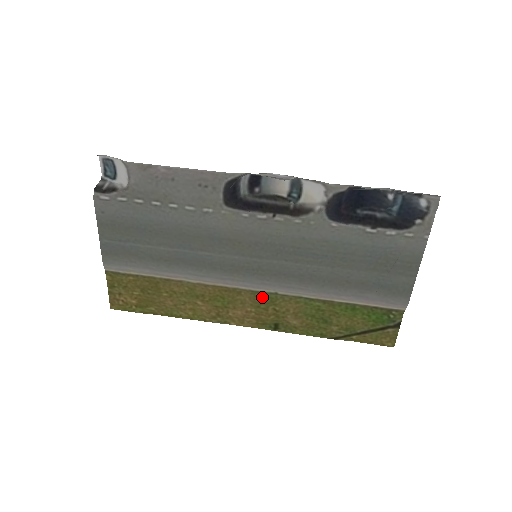
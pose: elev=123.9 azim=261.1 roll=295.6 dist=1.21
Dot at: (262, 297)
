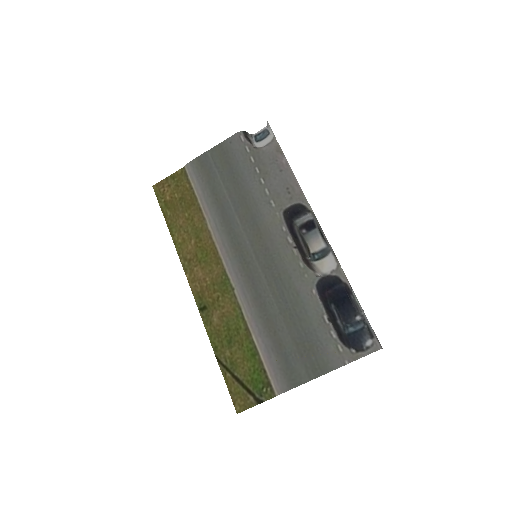
Dot at: (224, 281)
